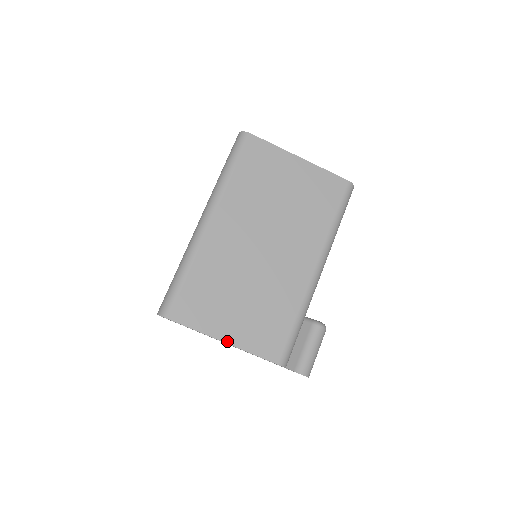
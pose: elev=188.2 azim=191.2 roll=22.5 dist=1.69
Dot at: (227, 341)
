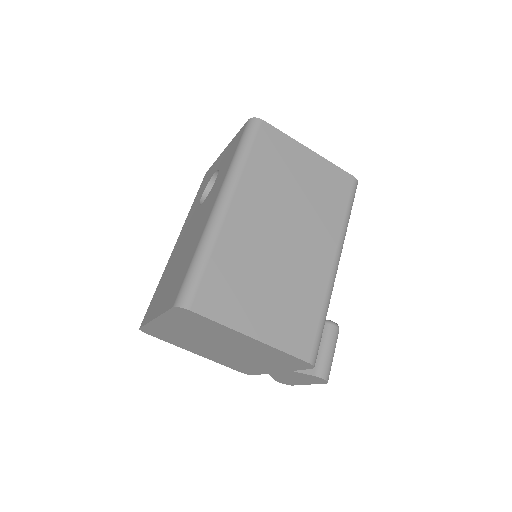
Dot at: (256, 337)
